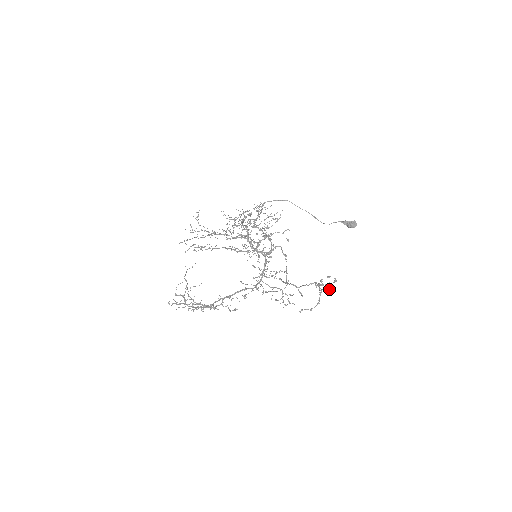
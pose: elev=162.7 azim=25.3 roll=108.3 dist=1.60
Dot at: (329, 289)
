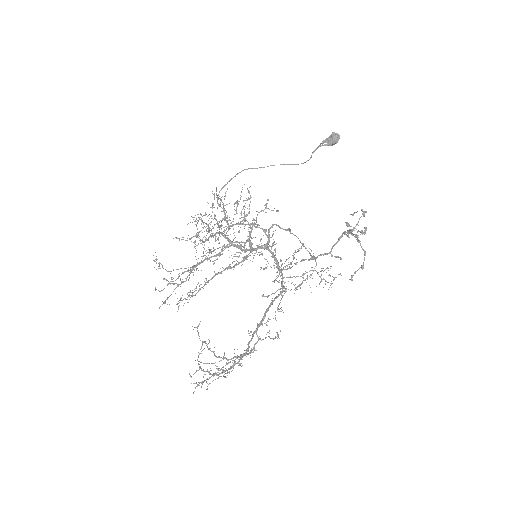
Dot at: (364, 227)
